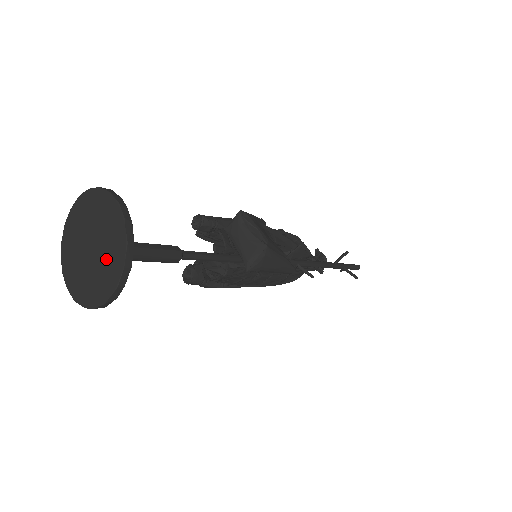
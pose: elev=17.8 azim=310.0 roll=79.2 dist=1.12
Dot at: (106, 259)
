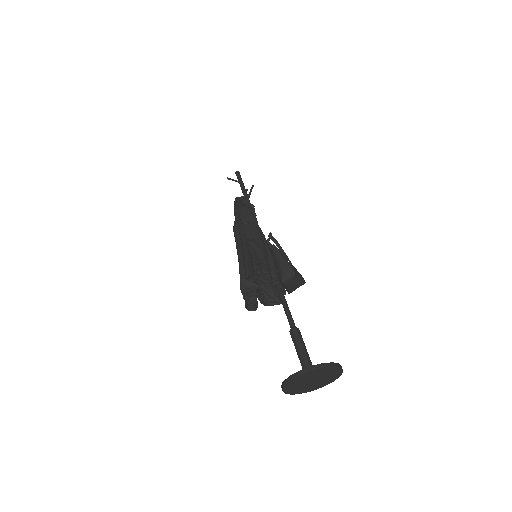
Dot at: (324, 381)
